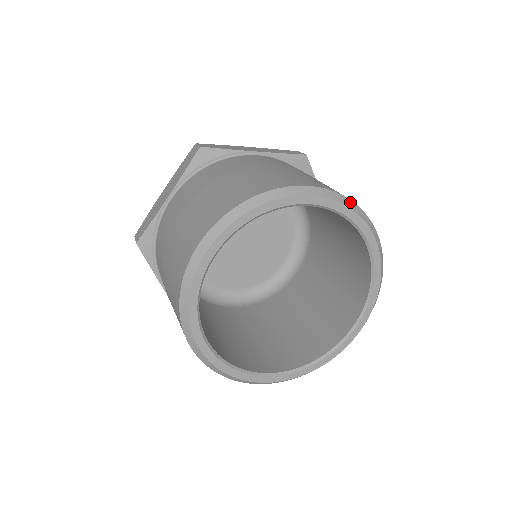
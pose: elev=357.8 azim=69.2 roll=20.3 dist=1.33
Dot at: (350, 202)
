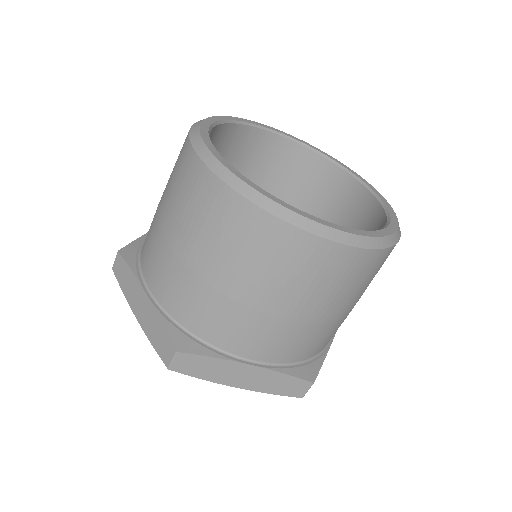
Dot at: occluded
